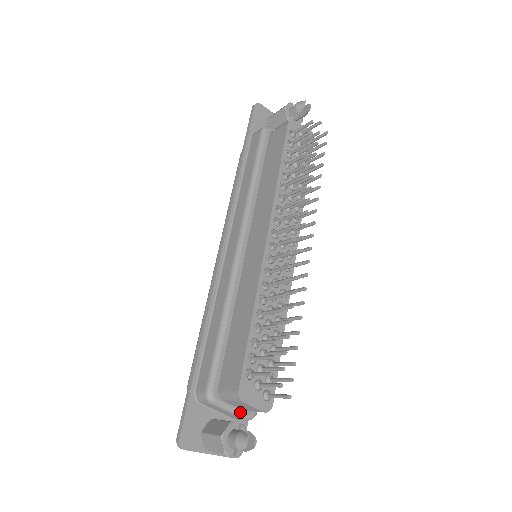
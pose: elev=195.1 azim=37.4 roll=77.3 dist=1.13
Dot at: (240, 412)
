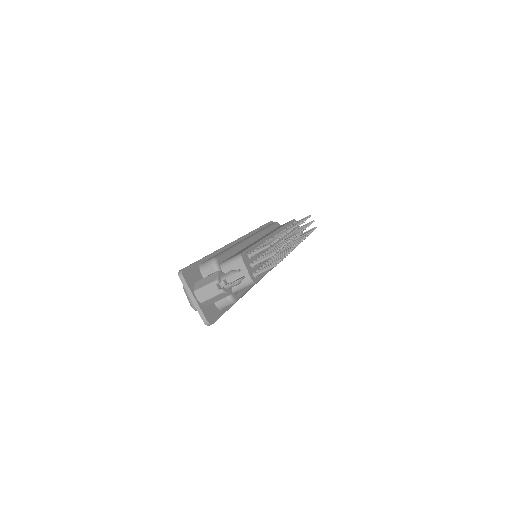
Dot at: occluded
